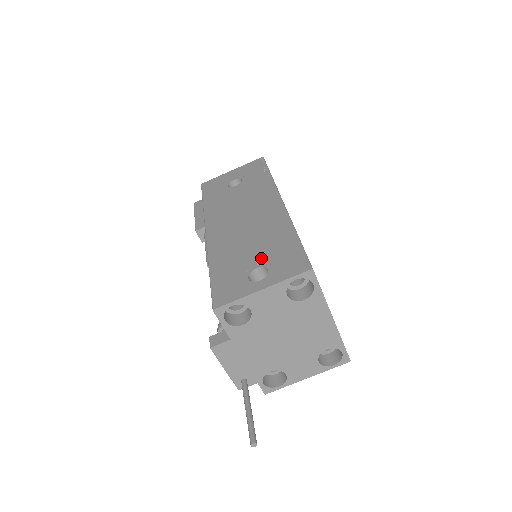
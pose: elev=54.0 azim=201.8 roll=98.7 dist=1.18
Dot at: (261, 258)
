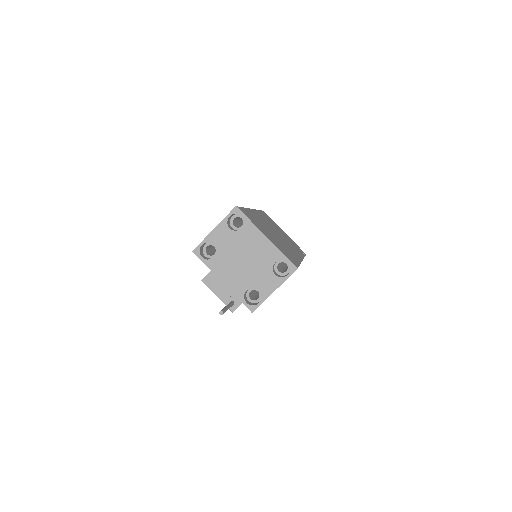
Dot at: occluded
